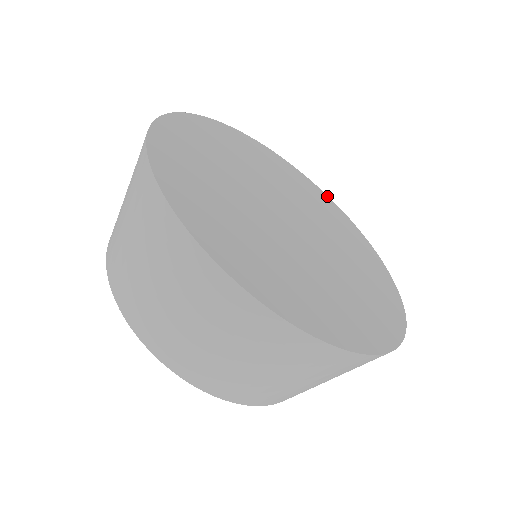
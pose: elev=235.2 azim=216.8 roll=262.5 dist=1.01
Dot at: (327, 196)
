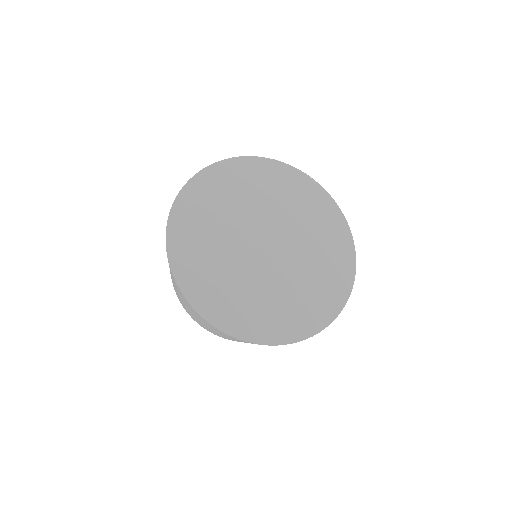
Dot at: (273, 160)
